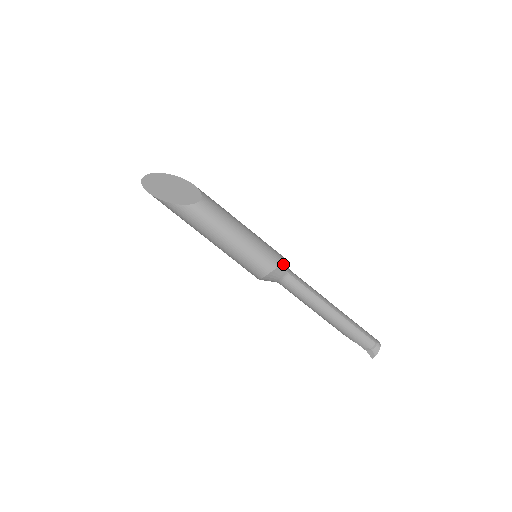
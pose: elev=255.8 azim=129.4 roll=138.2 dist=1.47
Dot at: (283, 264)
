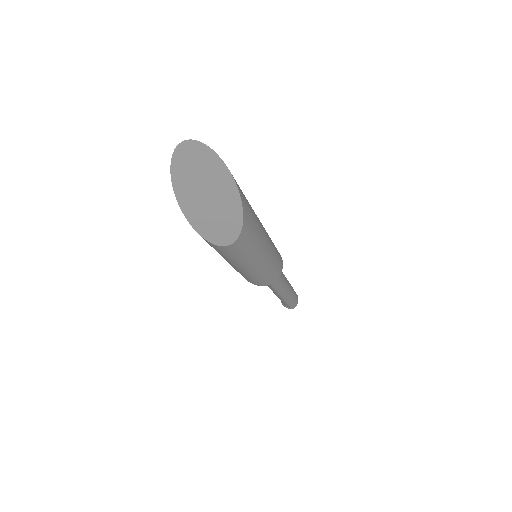
Dot at: occluded
